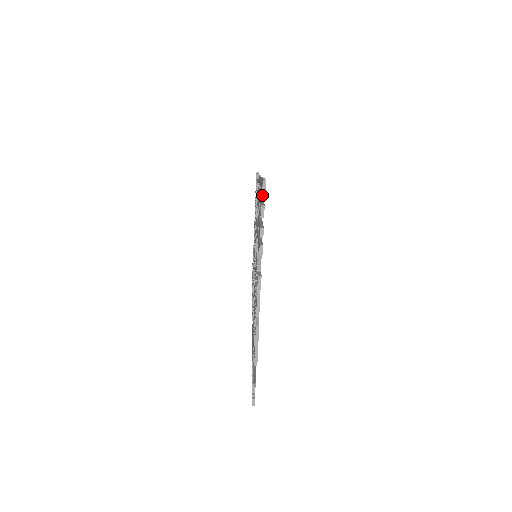
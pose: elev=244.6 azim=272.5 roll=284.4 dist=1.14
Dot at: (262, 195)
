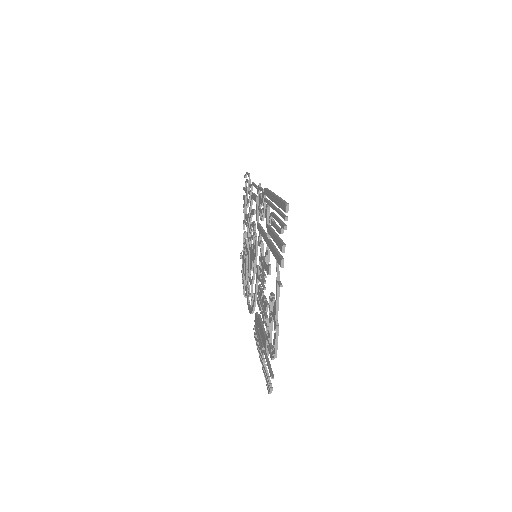
Dot at: (285, 217)
